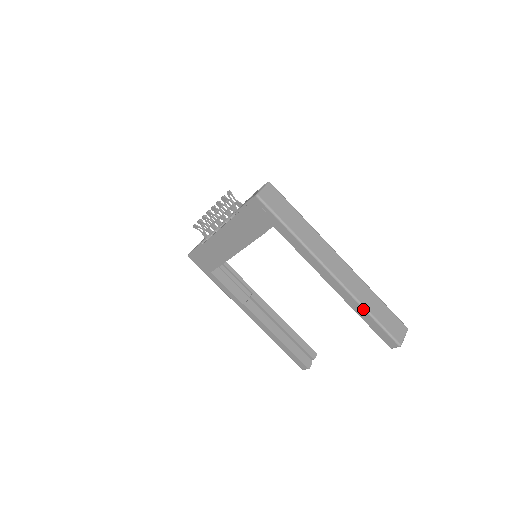
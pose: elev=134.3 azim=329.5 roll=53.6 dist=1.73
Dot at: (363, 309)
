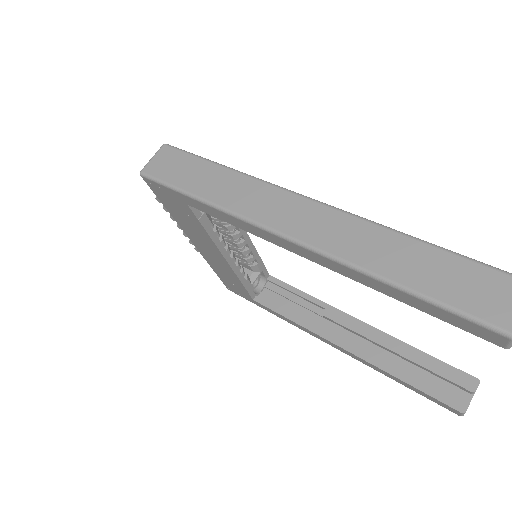
Dot at: (377, 281)
